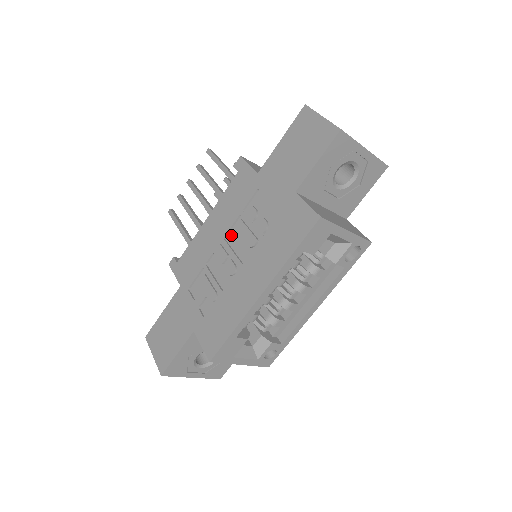
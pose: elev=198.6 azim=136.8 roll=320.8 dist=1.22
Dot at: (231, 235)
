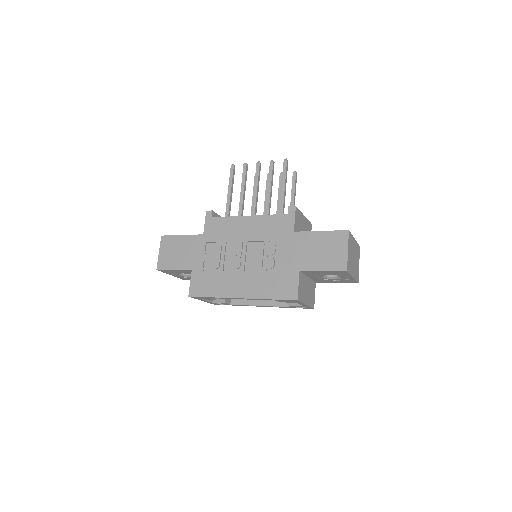
Dot at: (252, 245)
